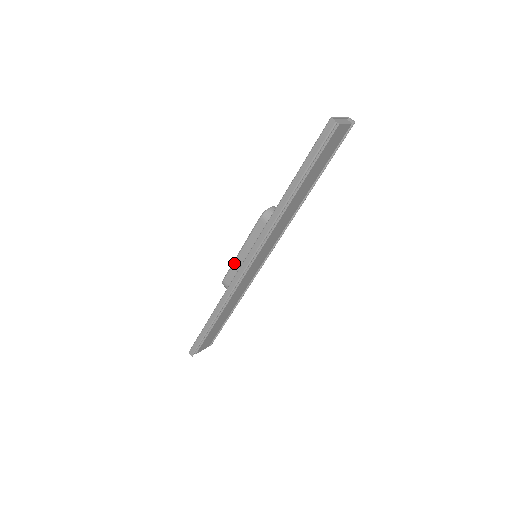
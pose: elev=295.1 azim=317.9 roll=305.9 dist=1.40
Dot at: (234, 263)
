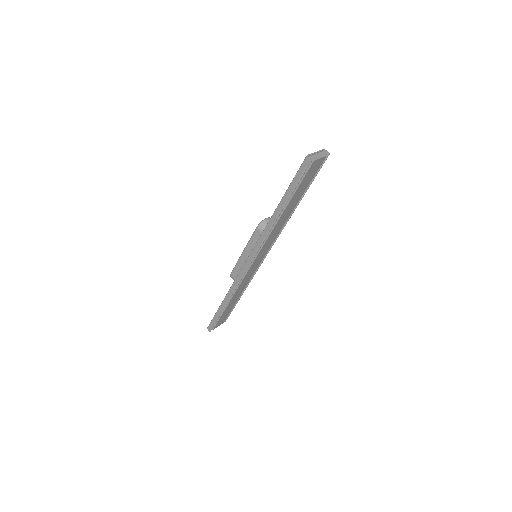
Dot at: (238, 262)
